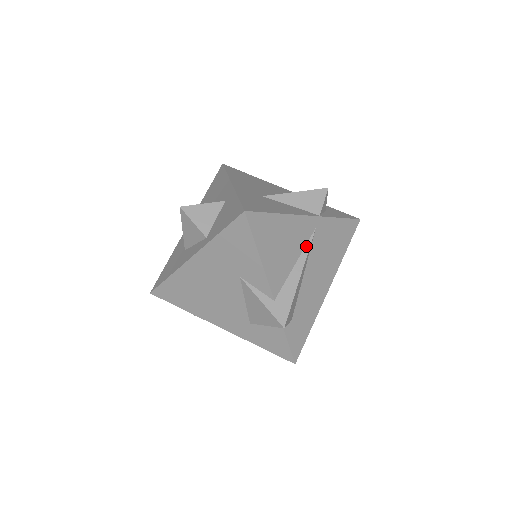
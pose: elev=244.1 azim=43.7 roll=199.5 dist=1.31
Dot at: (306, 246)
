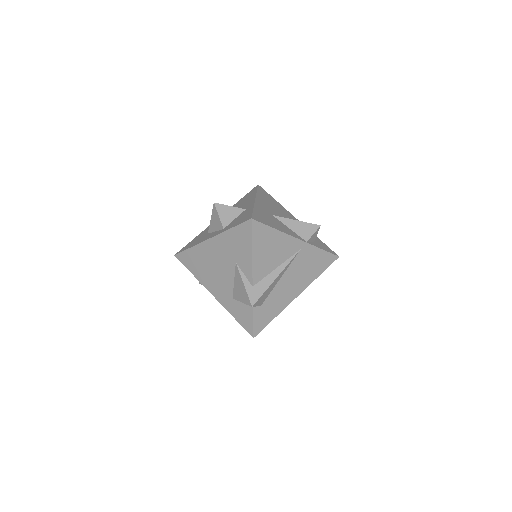
Dot at: (289, 259)
